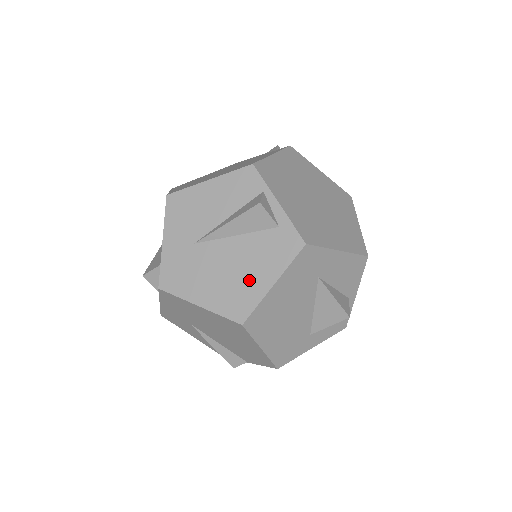
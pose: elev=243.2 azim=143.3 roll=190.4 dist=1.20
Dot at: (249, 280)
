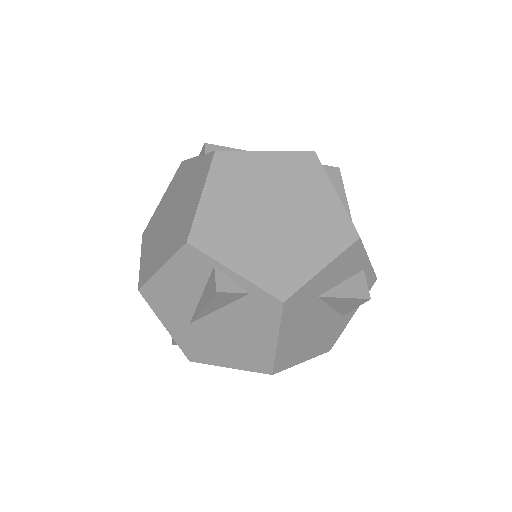
Dot at: (254, 342)
